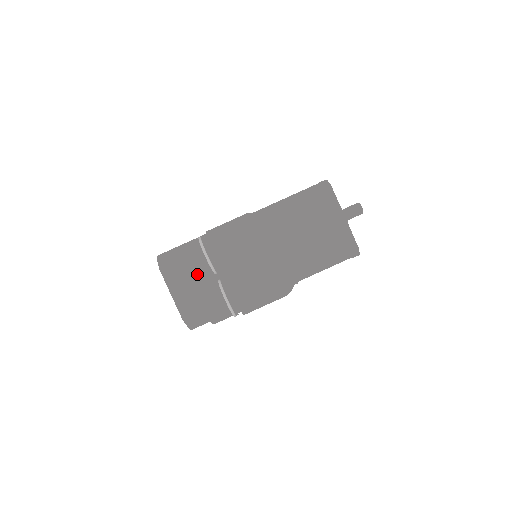
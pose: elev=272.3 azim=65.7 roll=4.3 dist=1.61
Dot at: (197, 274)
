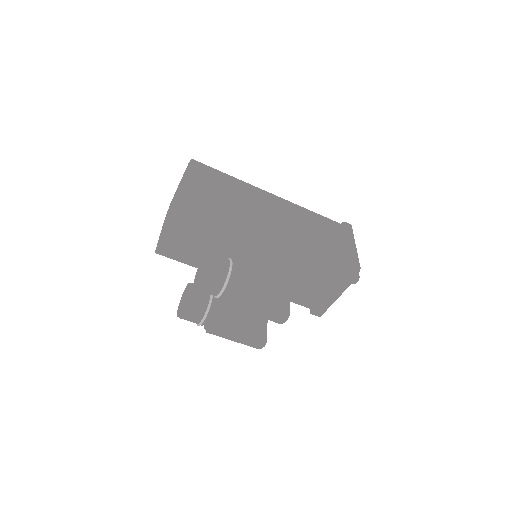
Dot at: (201, 290)
